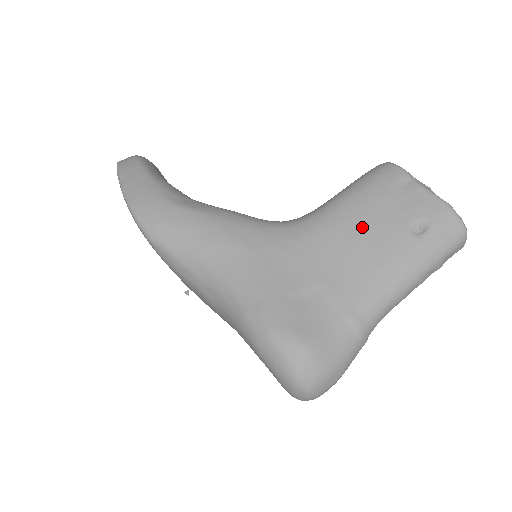
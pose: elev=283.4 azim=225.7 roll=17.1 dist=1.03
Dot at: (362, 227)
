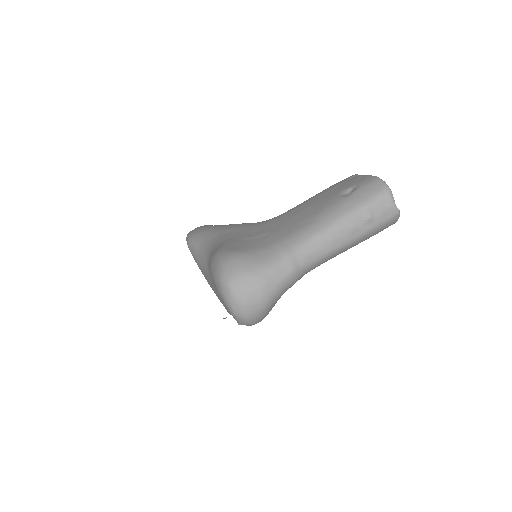
Dot at: (311, 203)
